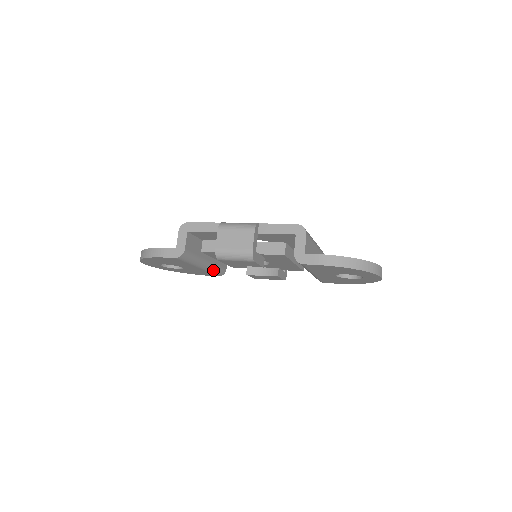
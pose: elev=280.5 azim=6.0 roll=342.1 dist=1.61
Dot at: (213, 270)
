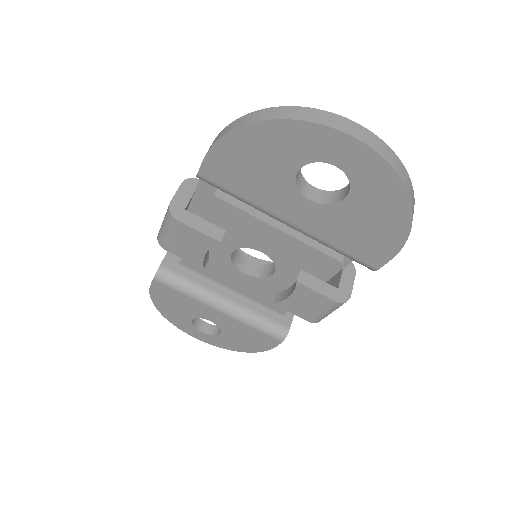
Dot at: (252, 321)
